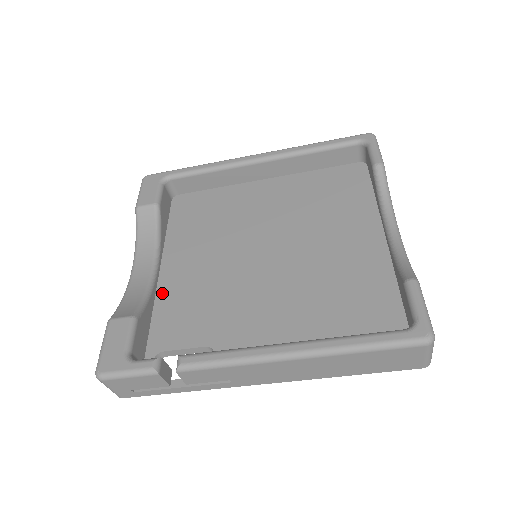
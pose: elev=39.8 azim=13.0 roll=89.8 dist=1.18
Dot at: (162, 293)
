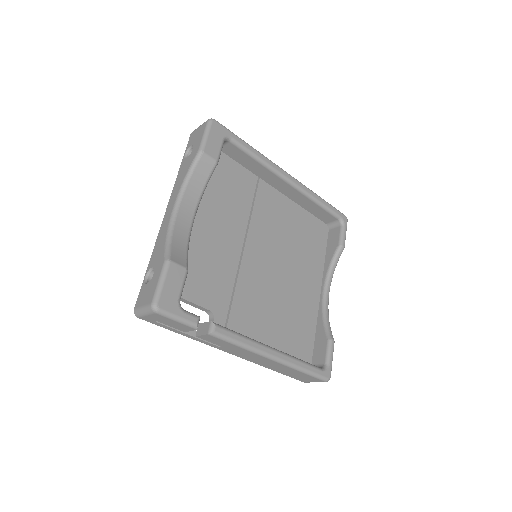
Dot at: (189, 243)
